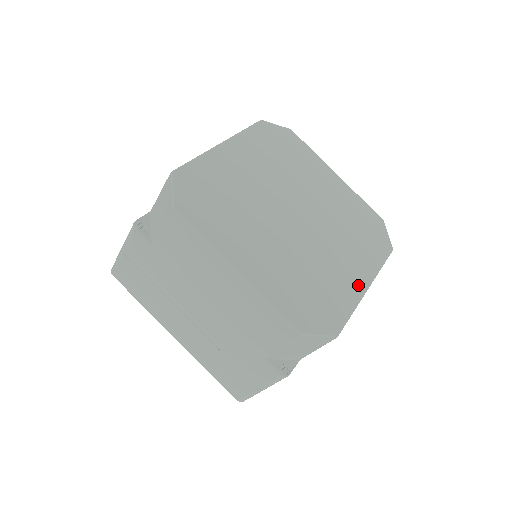
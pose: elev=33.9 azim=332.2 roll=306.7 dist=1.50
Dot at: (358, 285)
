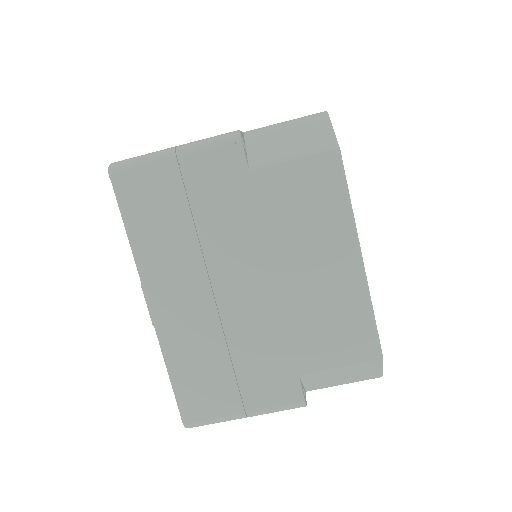
Dot at: occluded
